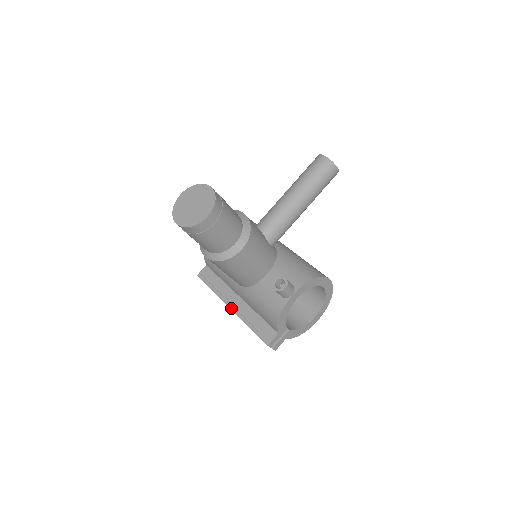
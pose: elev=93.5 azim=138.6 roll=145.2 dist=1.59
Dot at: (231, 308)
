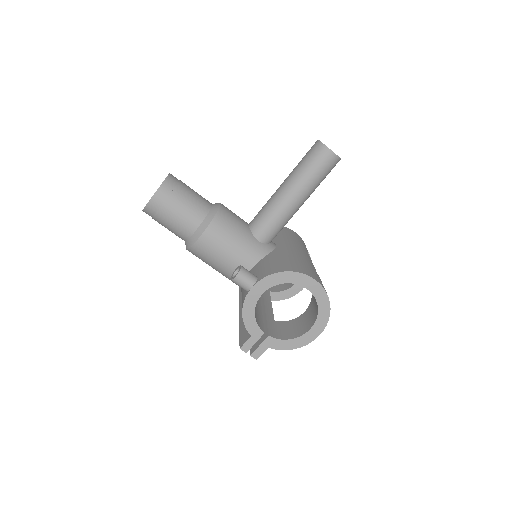
Dot at: (239, 314)
